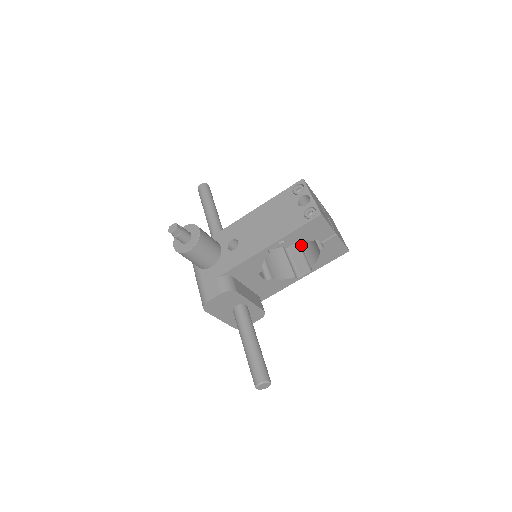
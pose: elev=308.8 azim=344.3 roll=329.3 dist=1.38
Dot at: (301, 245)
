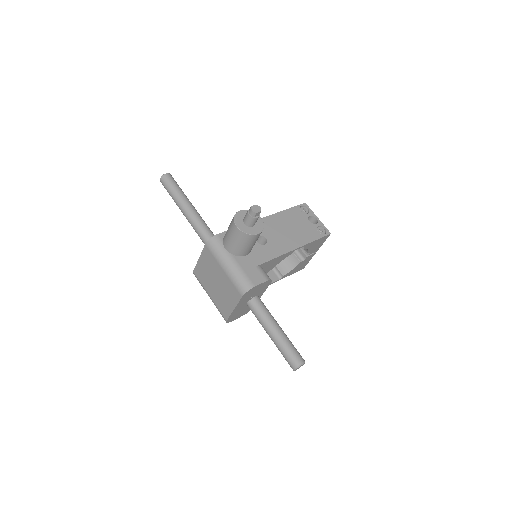
Dot at: occluded
